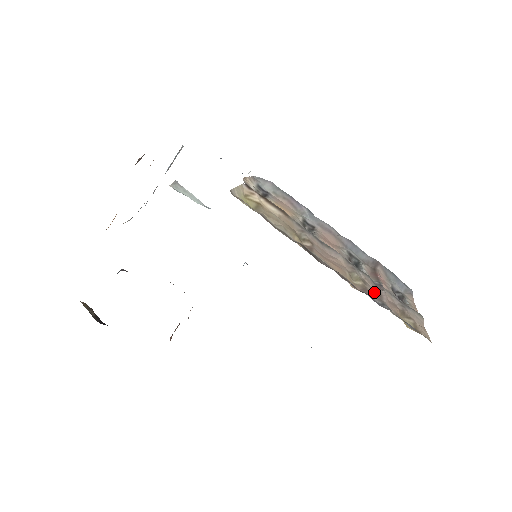
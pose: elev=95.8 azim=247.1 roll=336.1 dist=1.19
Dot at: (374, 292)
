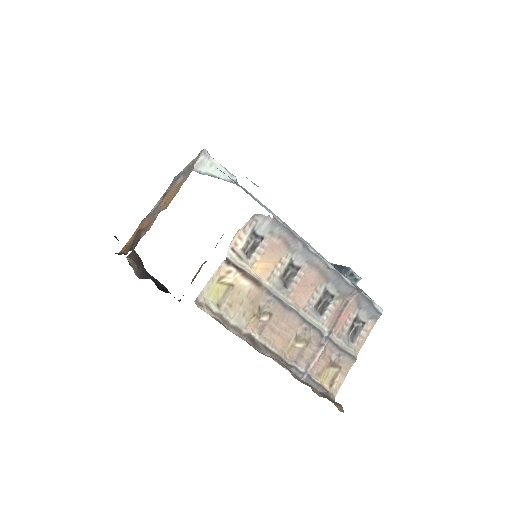
Dot at: (310, 353)
